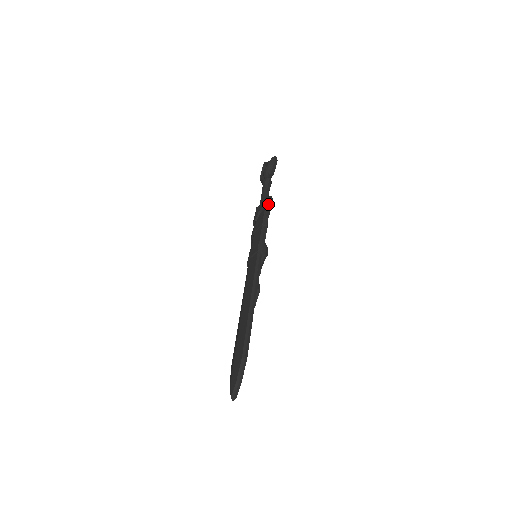
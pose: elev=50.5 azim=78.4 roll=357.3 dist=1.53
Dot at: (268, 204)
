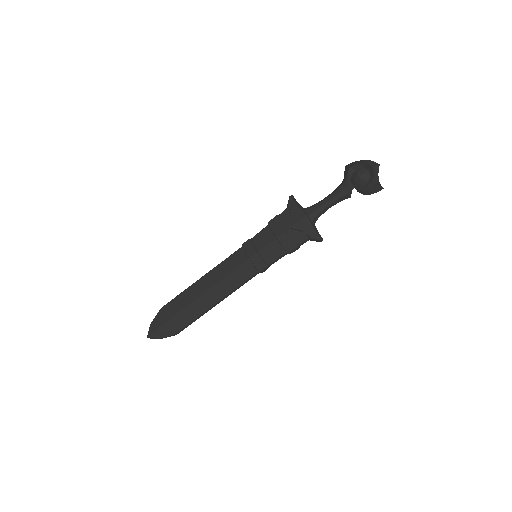
Dot at: occluded
